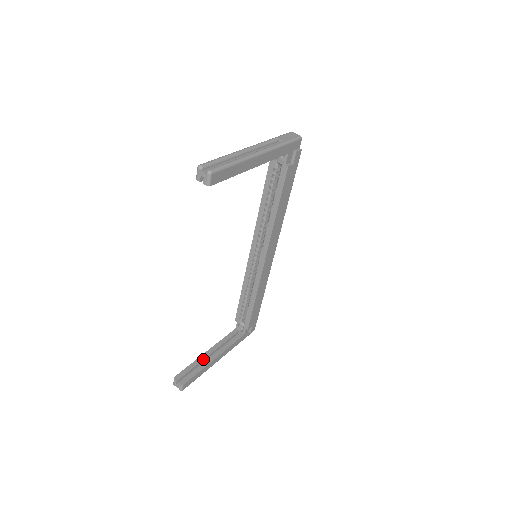
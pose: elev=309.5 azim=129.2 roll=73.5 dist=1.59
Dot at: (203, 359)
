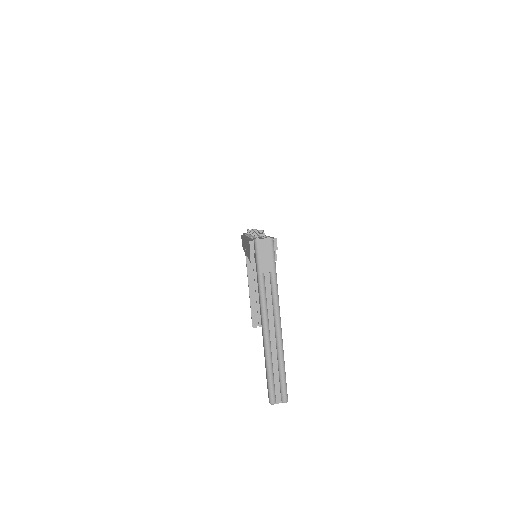
Dot at: (253, 296)
